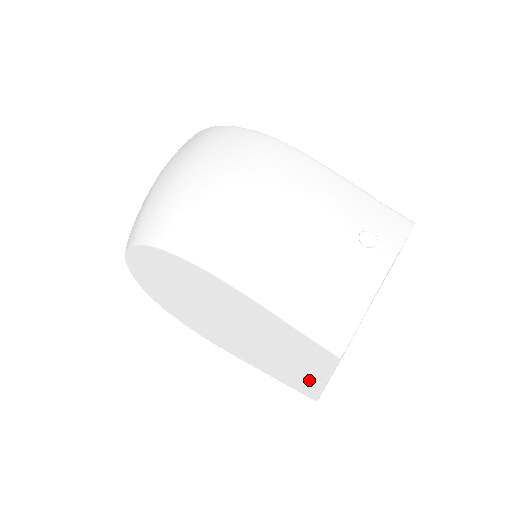
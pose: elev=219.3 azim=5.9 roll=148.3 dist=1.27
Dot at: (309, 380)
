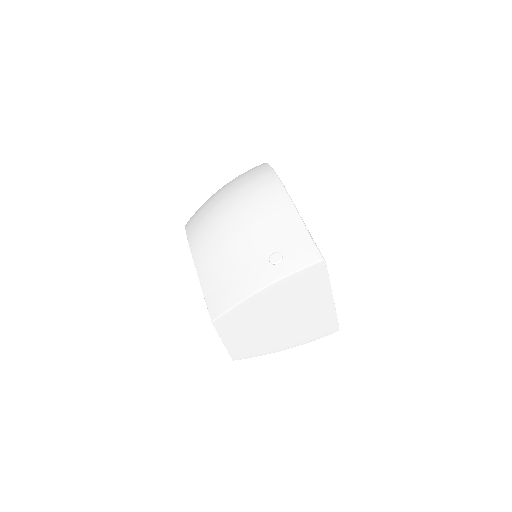
Dot at: occluded
